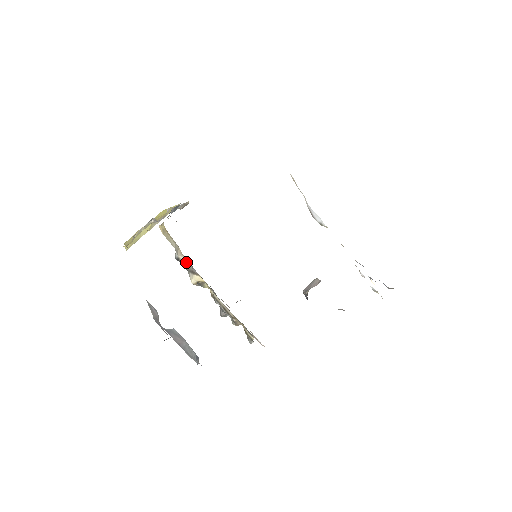
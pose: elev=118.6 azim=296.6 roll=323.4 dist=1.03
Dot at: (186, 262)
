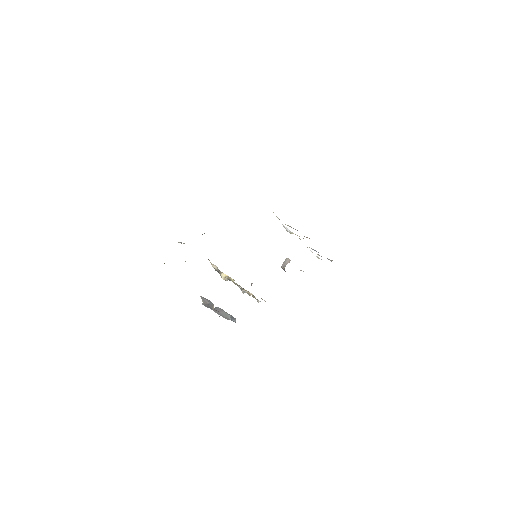
Dot at: (216, 268)
